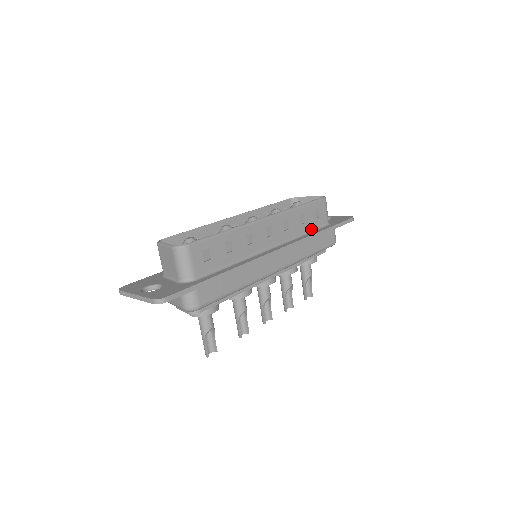
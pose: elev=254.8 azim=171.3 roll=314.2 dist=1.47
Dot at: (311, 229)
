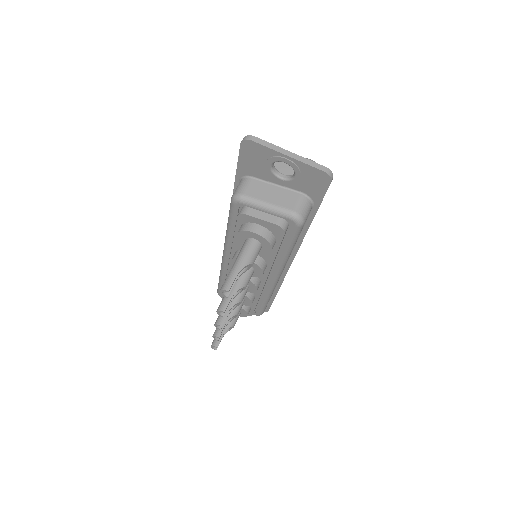
Dot at: occluded
